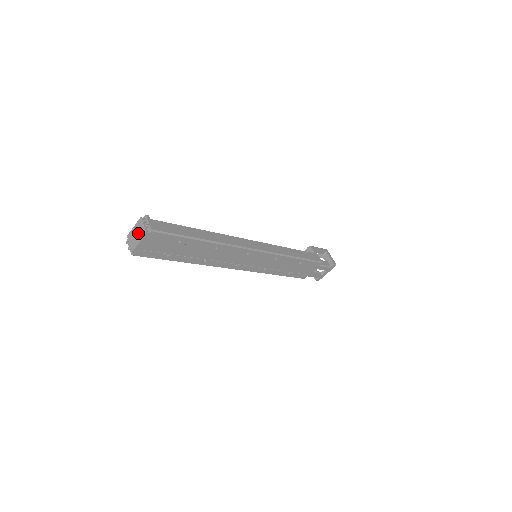
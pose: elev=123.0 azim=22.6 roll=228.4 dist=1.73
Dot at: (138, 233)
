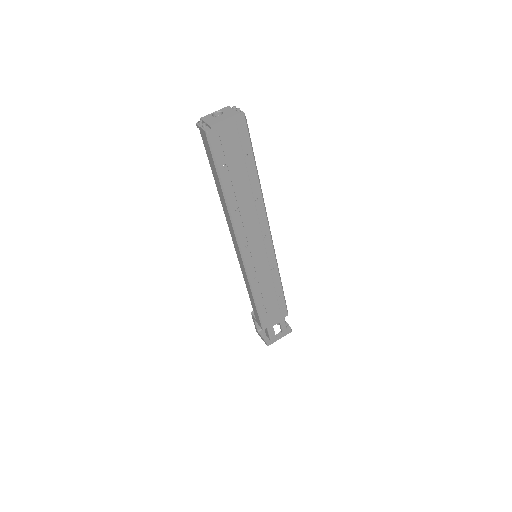
Dot at: (224, 114)
